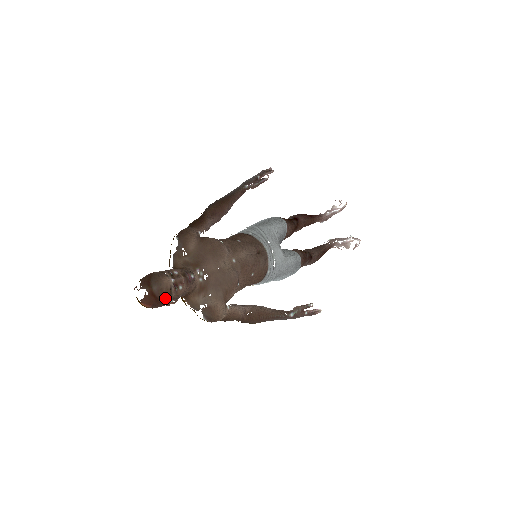
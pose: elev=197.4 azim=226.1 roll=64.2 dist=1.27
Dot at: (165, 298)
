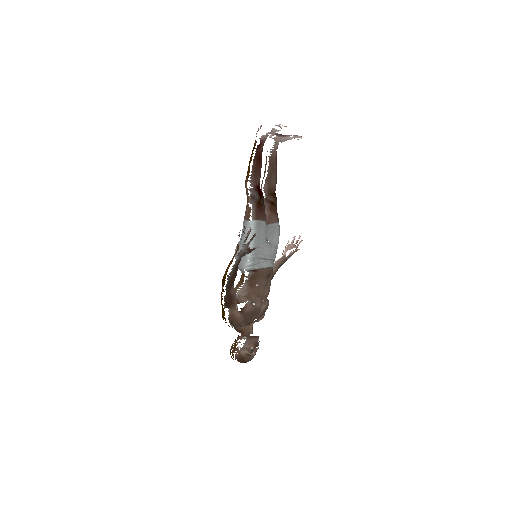
Dot at: occluded
